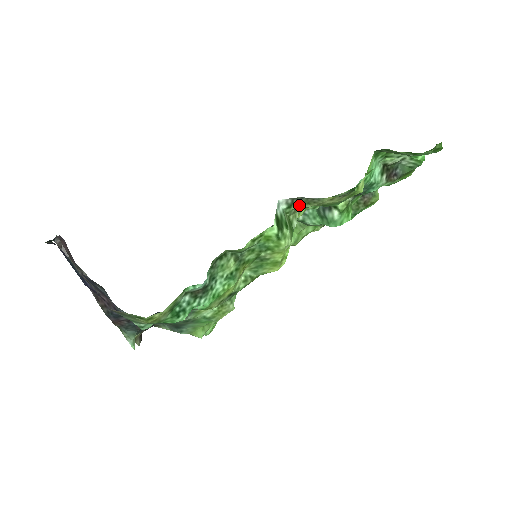
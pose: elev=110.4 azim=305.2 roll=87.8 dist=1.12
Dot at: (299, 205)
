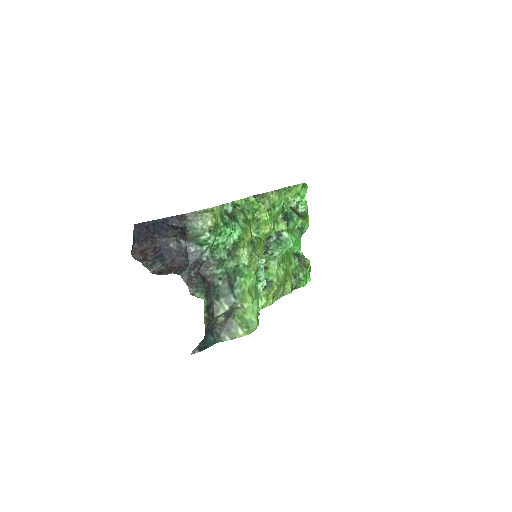
Dot at: (259, 199)
